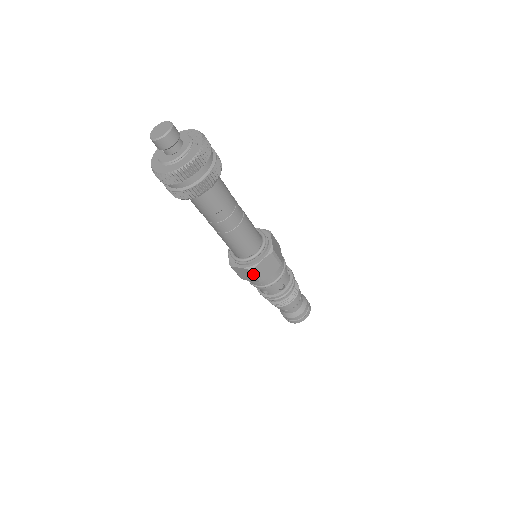
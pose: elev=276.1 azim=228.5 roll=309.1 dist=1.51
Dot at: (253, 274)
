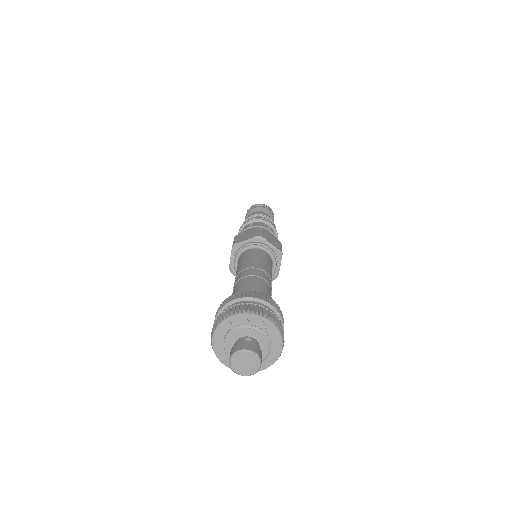
Dot at: occluded
